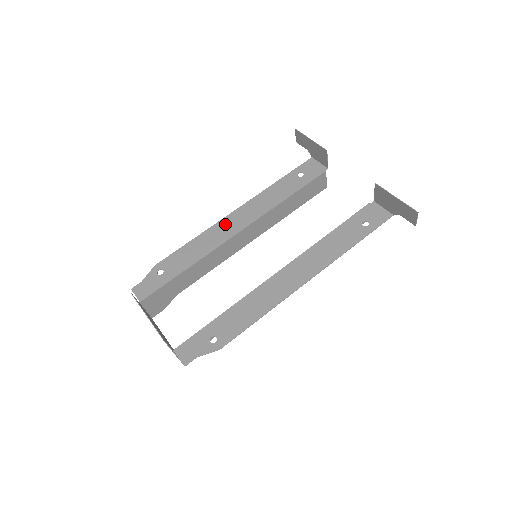
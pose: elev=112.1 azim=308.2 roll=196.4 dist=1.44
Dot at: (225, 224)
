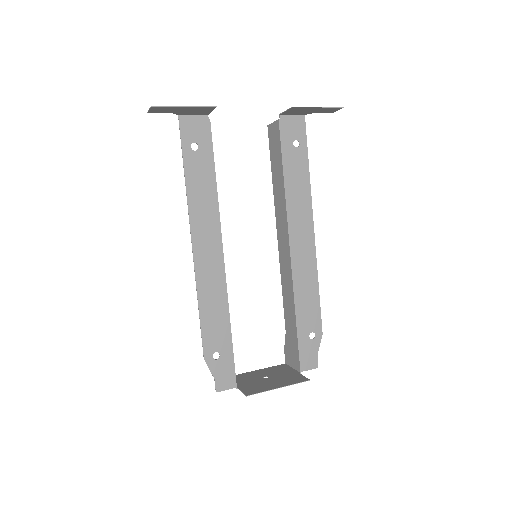
Dot at: (203, 264)
